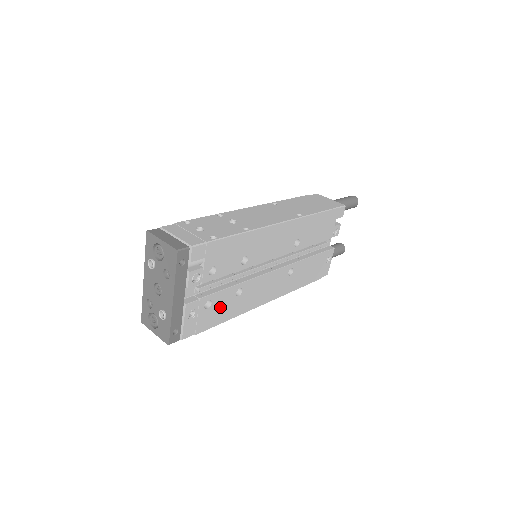
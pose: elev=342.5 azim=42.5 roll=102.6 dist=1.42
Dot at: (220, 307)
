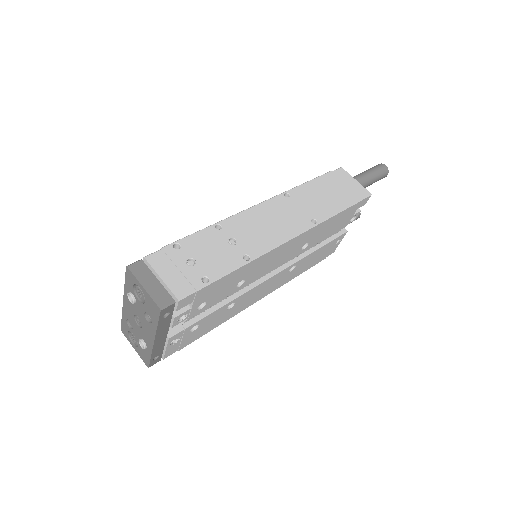
Dot at: (208, 323)
